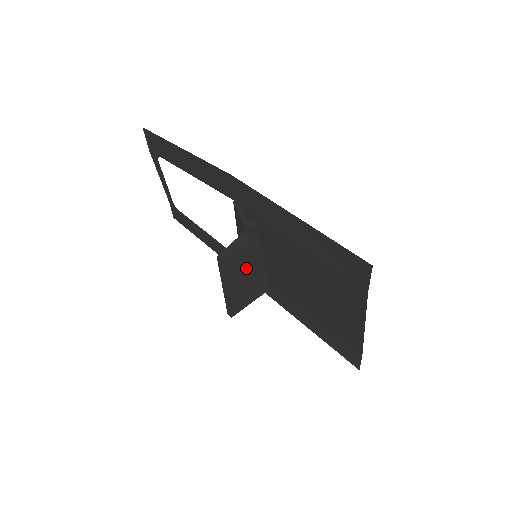
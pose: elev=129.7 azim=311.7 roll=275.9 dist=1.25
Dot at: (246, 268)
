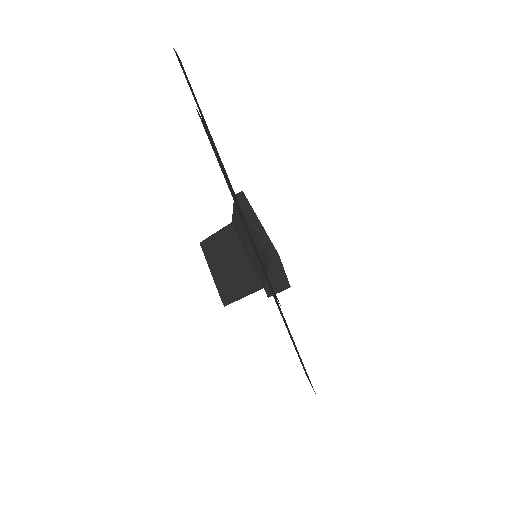
Dot at: occluded
